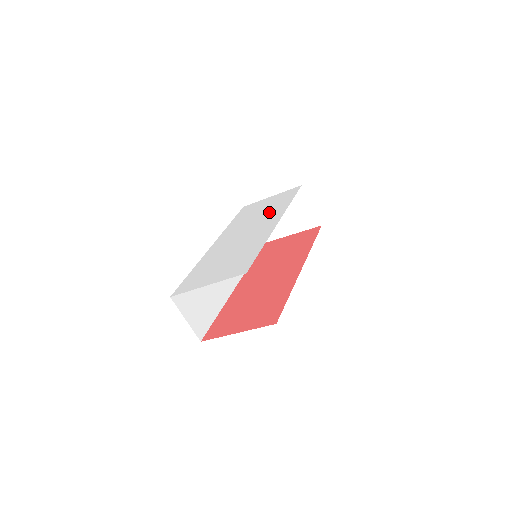
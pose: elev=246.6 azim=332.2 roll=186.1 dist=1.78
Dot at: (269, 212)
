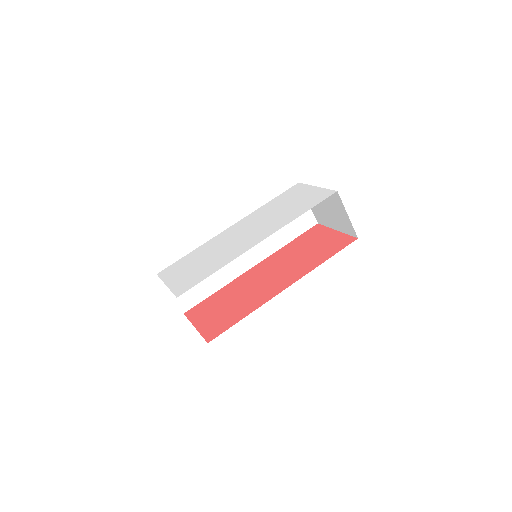
Dot at: (281, 216)
